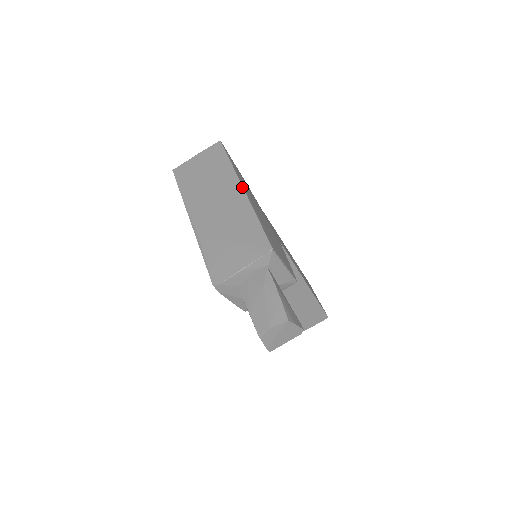
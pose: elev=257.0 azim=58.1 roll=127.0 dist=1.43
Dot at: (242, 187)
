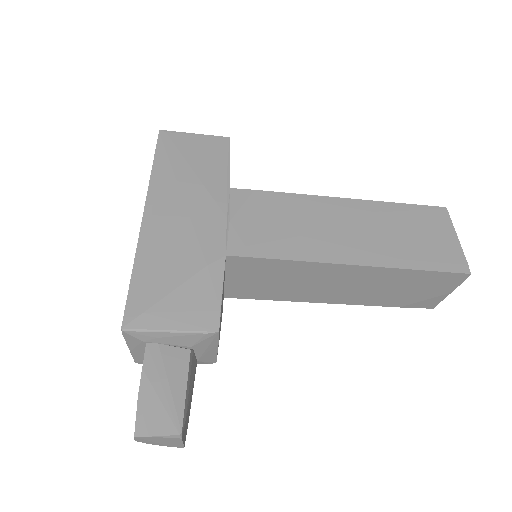
Dot at: occluded
